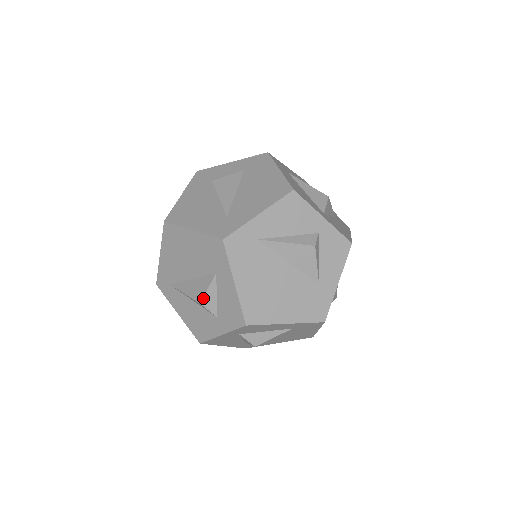
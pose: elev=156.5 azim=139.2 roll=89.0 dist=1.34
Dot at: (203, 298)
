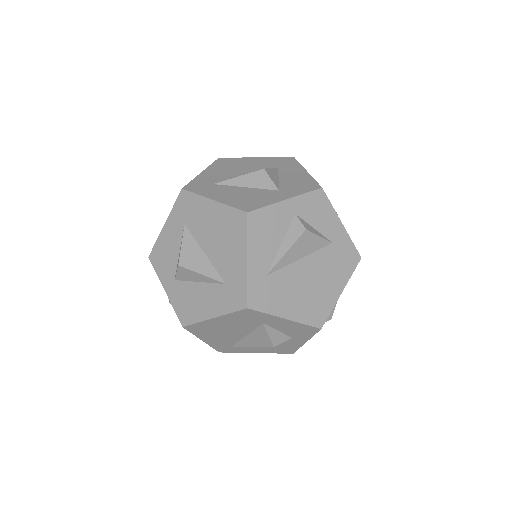
Dot at: (272, 343)
